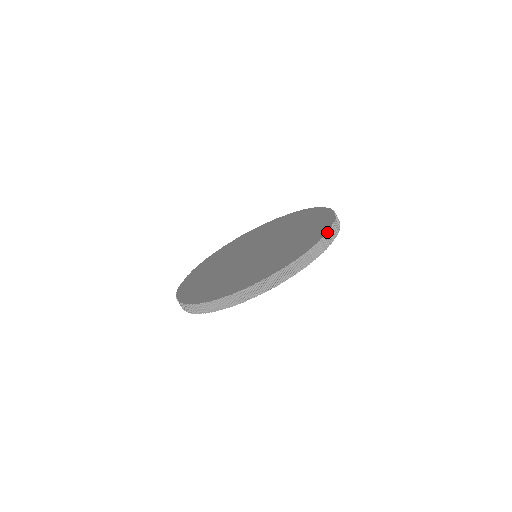
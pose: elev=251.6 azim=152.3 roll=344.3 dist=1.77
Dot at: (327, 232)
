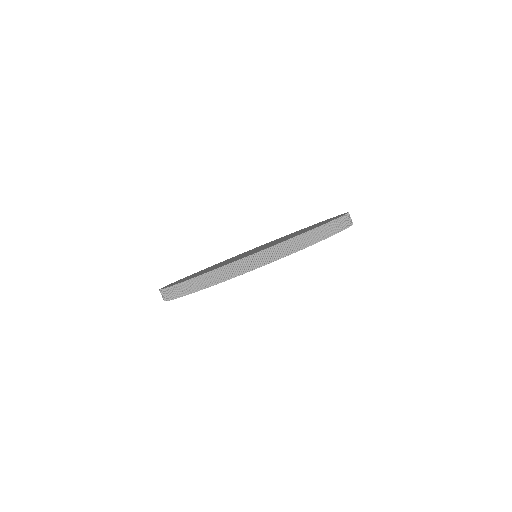
Dot at: (334, 220)
